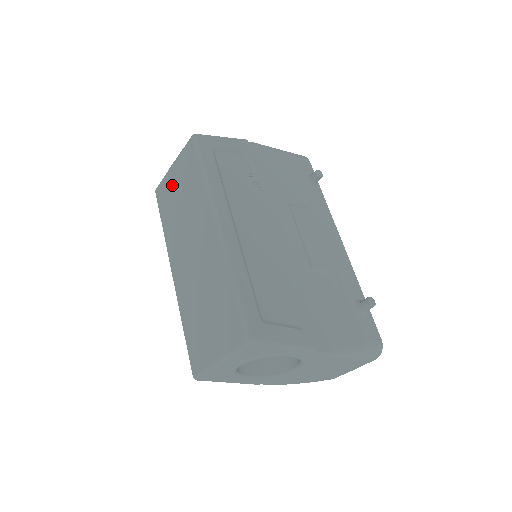
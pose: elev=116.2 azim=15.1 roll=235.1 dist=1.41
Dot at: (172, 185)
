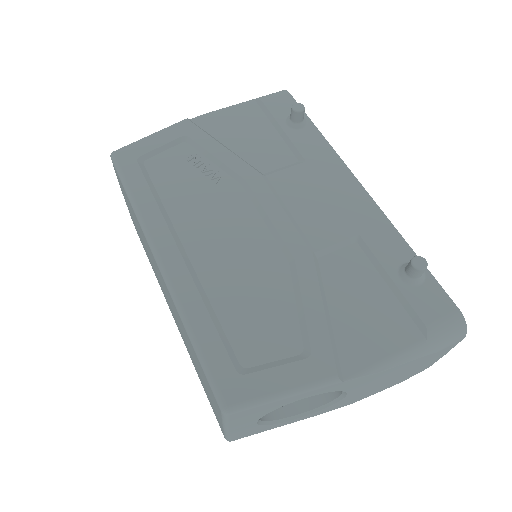
Dot at: occluded
